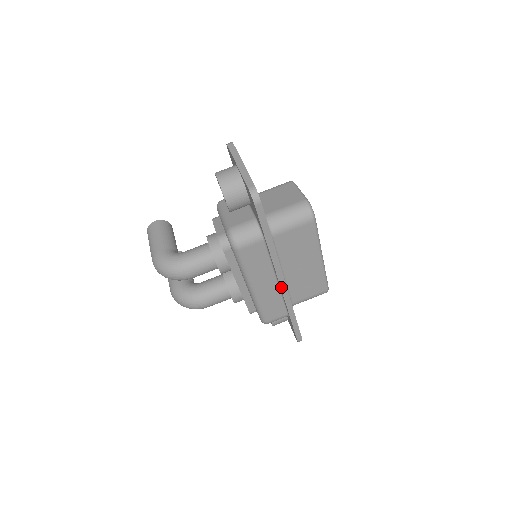
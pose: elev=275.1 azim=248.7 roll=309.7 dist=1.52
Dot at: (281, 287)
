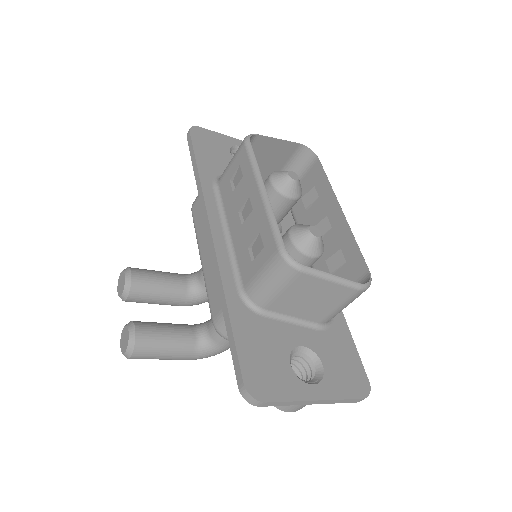
Dot at: occluded
